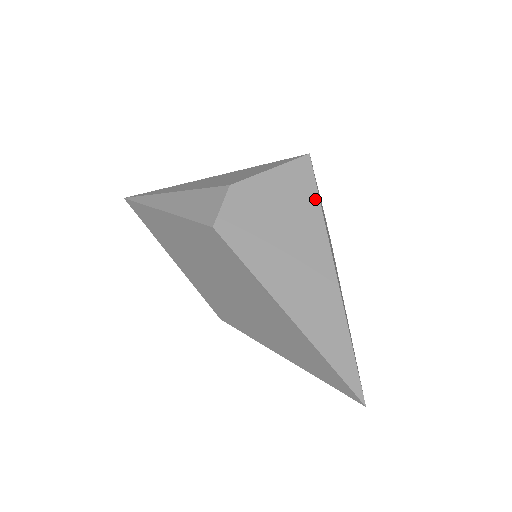
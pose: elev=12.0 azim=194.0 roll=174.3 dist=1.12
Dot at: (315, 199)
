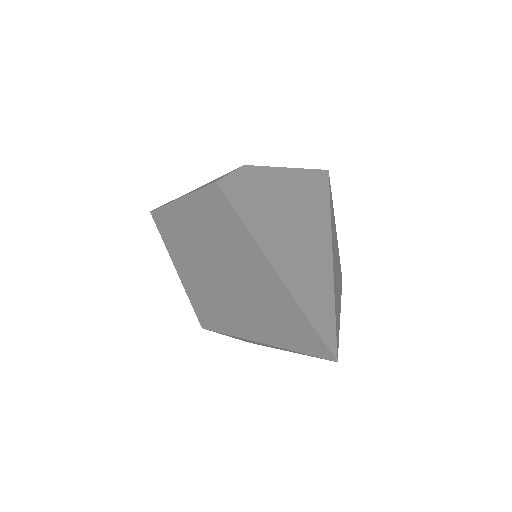
Dot at: (325, 195)
